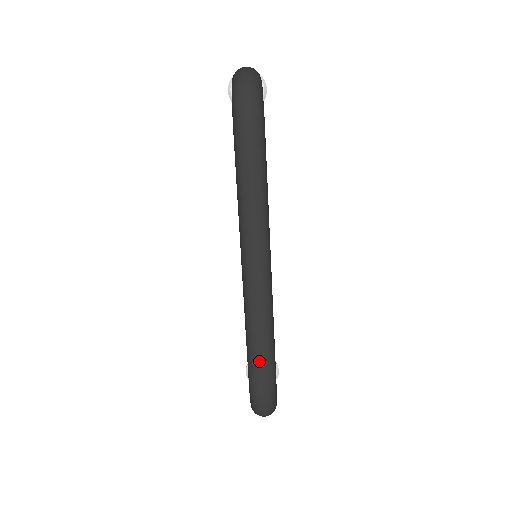
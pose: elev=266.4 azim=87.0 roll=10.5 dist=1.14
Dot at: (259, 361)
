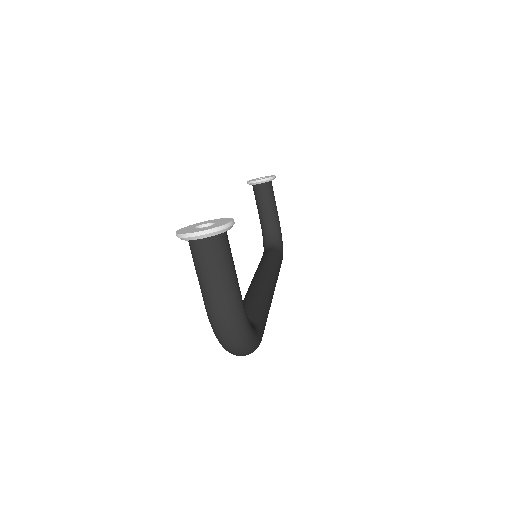
Dot at: occluded
